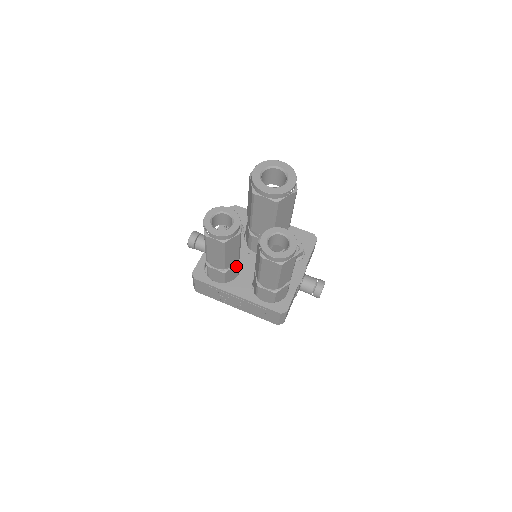
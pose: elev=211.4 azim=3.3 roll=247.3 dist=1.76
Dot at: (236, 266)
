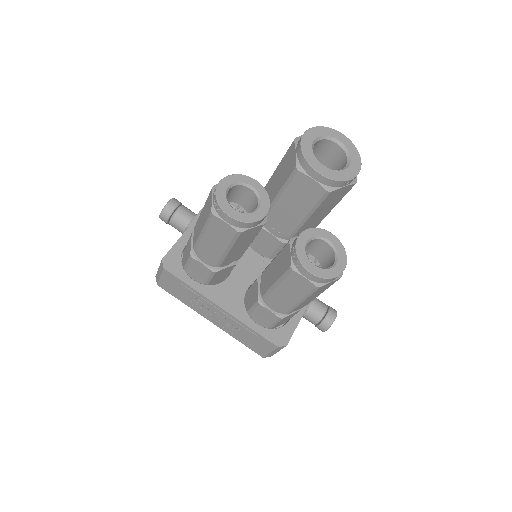
Dot at: (232, 266)
